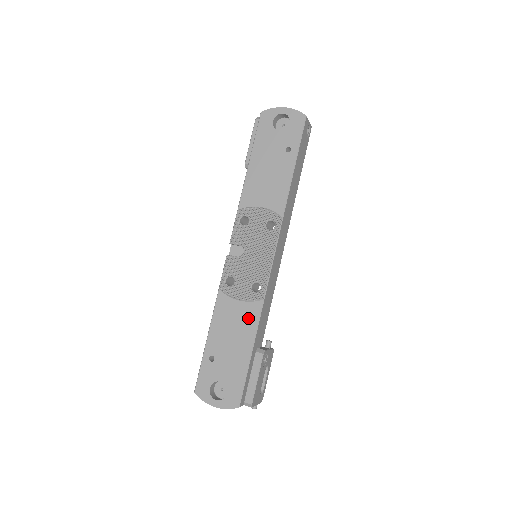
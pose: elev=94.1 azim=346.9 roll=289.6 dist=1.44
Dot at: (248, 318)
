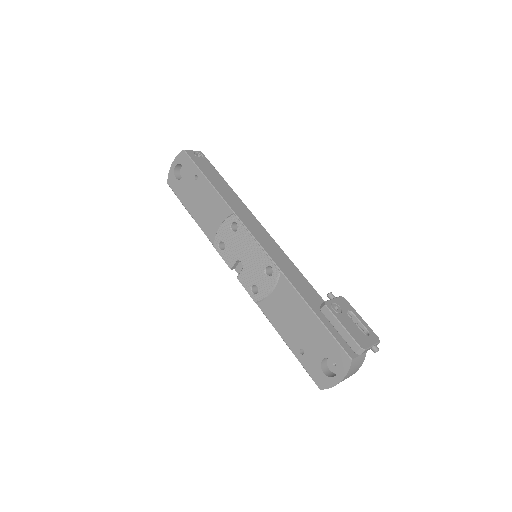
Dot at: (287, 295)
